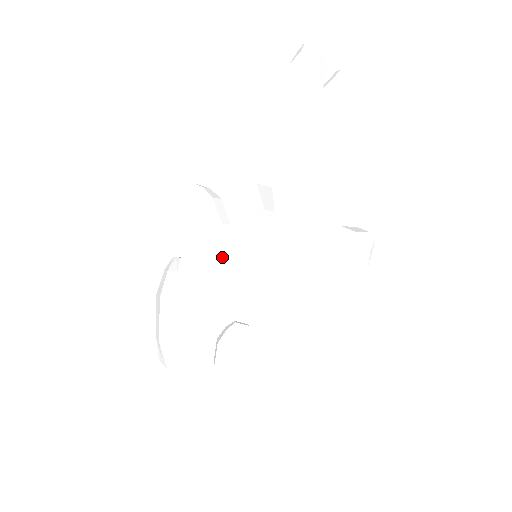
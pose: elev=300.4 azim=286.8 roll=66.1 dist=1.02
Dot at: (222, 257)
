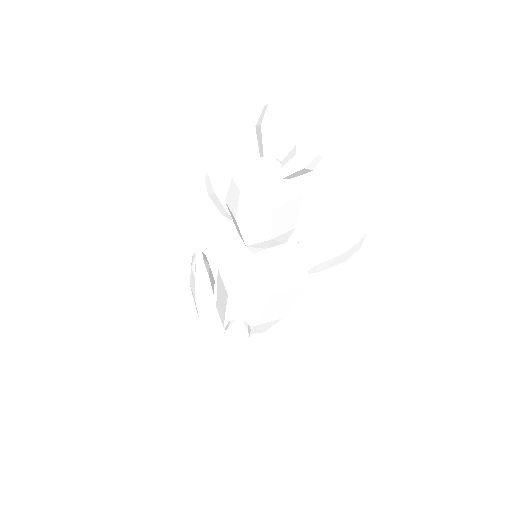
Dot at: (221, 279)
